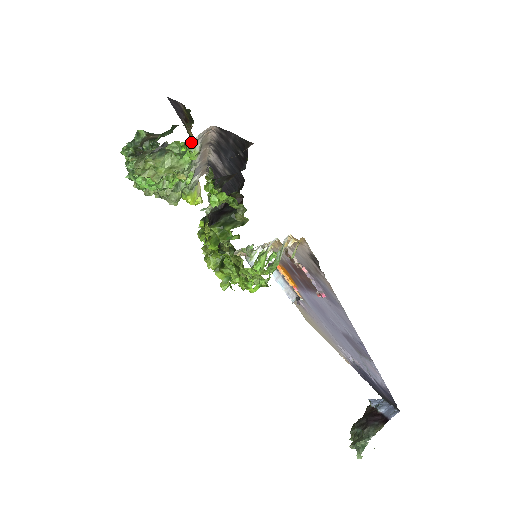
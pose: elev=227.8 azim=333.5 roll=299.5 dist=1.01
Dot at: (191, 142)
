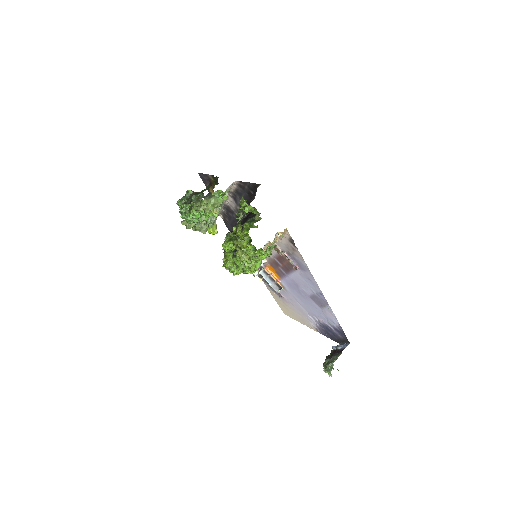
Dot at: (226, 189)
